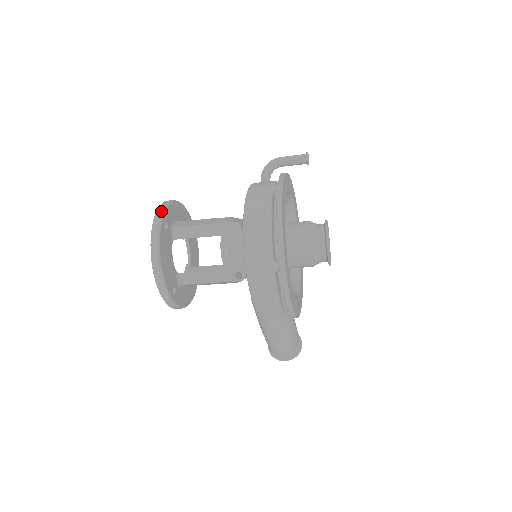
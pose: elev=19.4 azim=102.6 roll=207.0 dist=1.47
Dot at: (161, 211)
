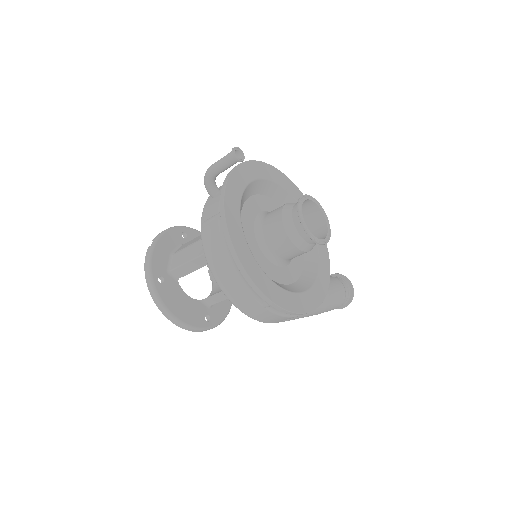
Dot at: (148, 272)
